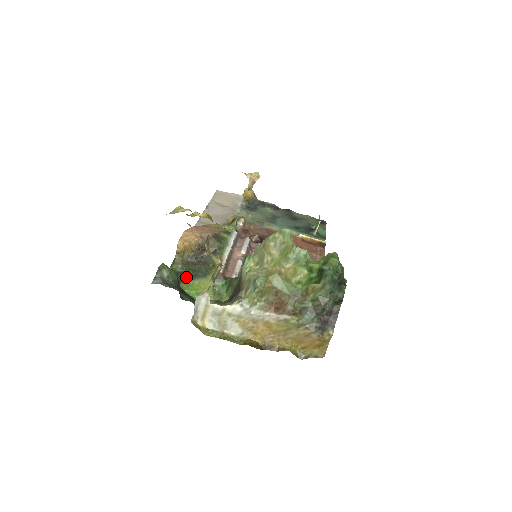
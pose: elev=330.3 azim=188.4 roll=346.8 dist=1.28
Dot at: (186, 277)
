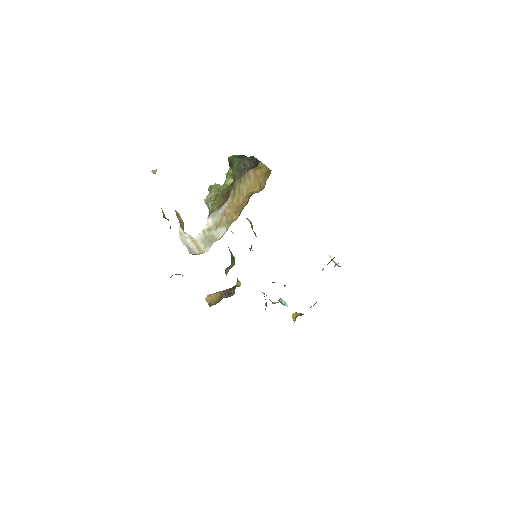
Dot at: occluded
